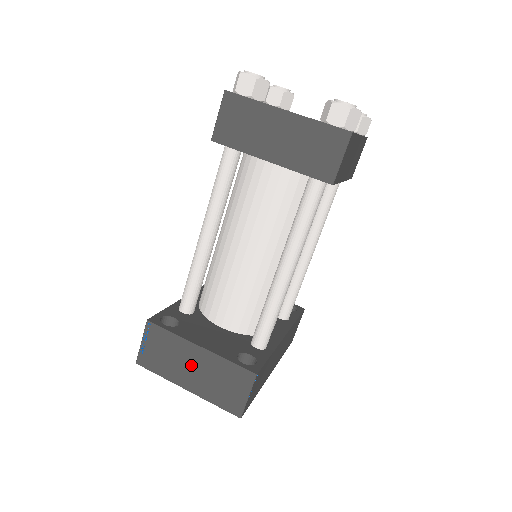
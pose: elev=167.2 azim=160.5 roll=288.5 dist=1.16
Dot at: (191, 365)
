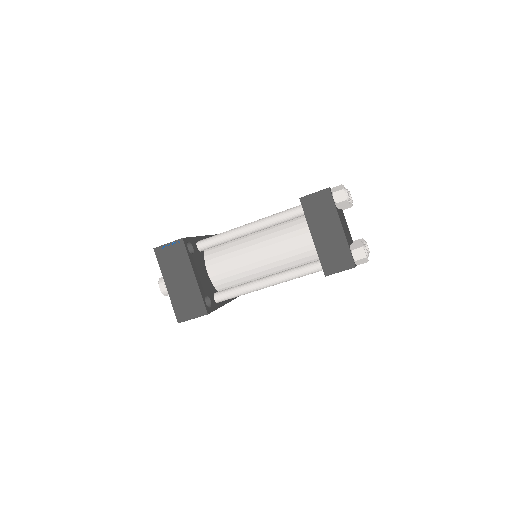
Dot at: (181, 279)
